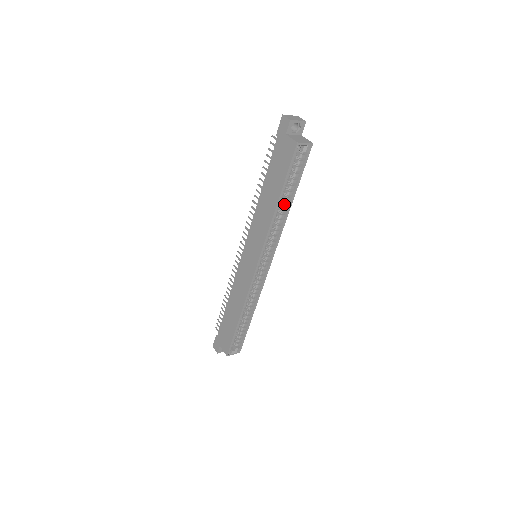
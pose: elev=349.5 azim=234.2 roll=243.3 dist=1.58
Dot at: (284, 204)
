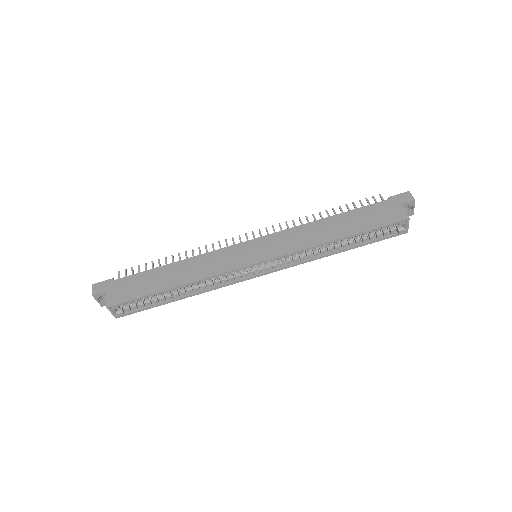
Dot at: (337, 245)
